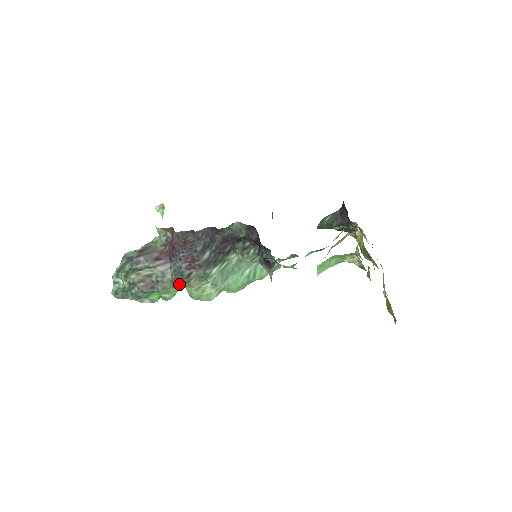
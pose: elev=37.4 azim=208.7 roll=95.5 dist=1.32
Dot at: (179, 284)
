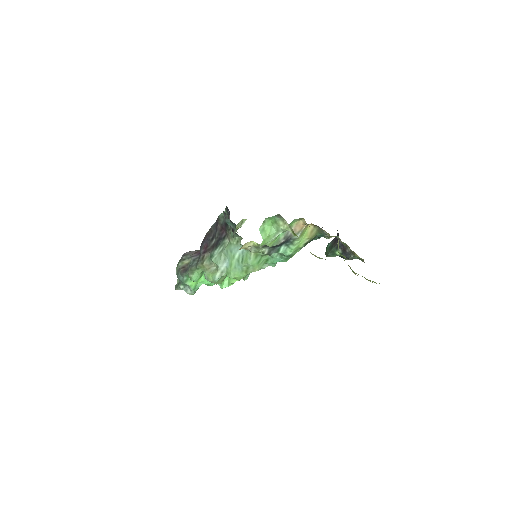
Dot at: (198, 266)
